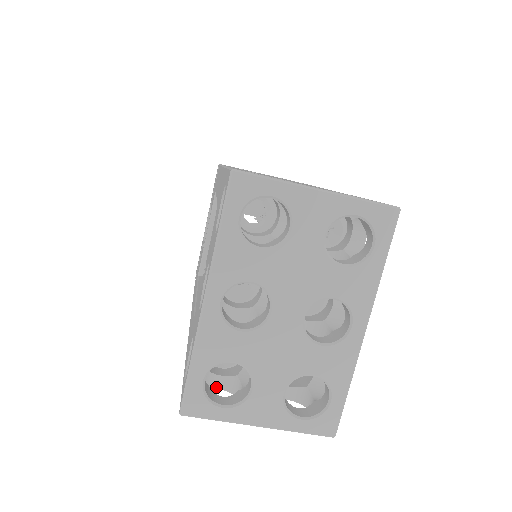
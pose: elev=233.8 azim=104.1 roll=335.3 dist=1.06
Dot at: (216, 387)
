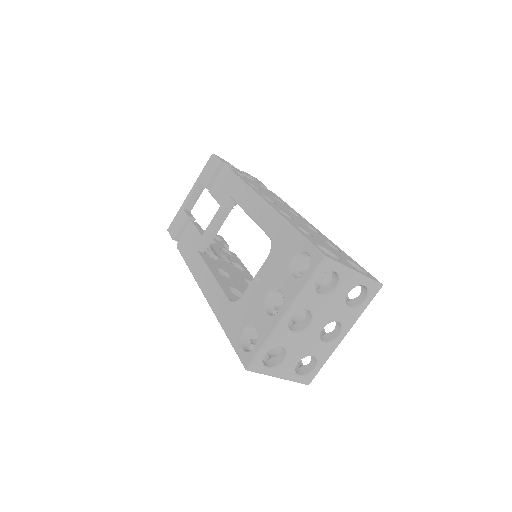
Dot at: occluded
